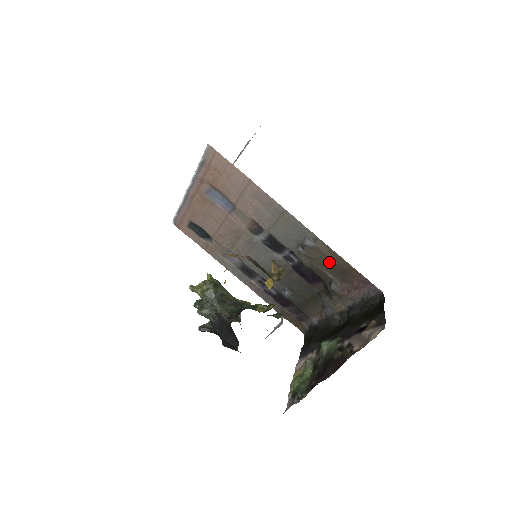
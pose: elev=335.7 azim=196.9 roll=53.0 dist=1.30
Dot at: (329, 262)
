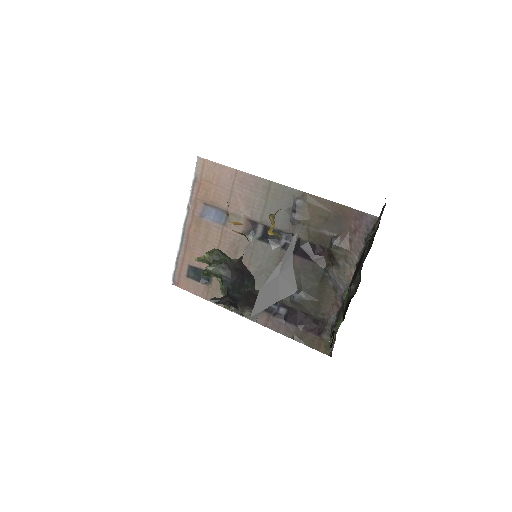
Dot at: (322, 215)
